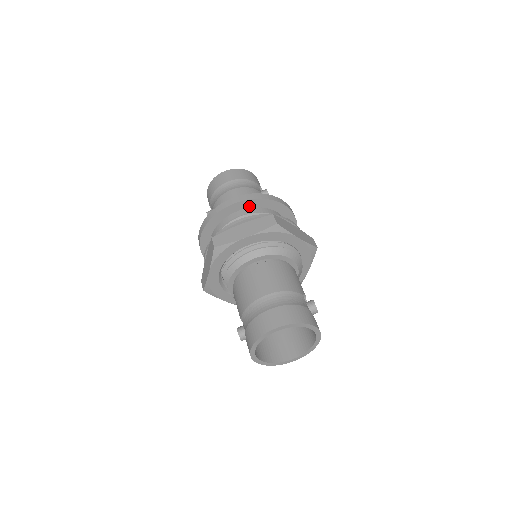
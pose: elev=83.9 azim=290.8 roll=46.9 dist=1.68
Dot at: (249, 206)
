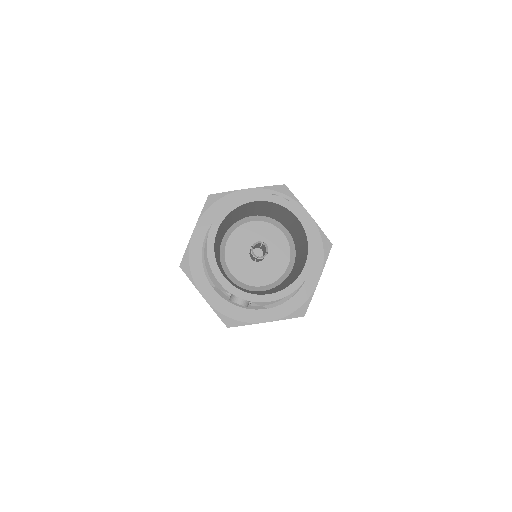
Dot at: occluded
